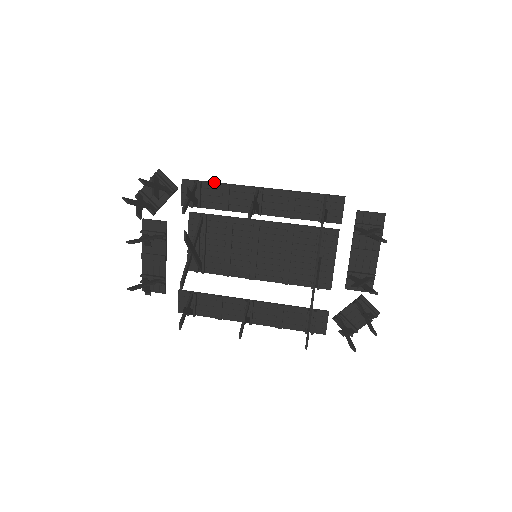
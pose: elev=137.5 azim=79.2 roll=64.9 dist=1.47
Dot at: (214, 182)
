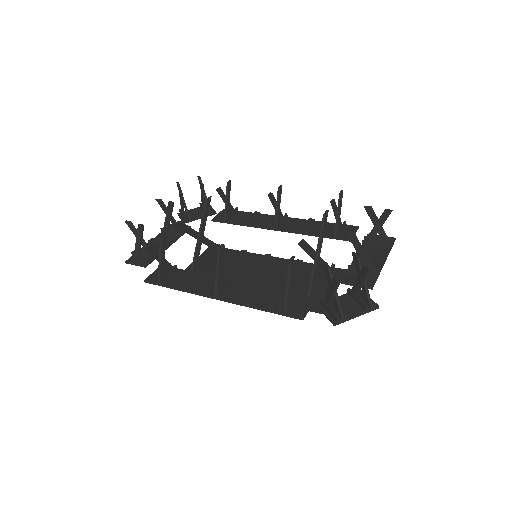
Dot at: (248, 212)
